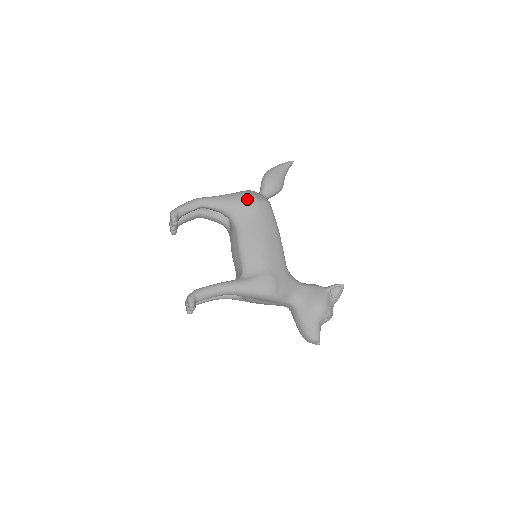
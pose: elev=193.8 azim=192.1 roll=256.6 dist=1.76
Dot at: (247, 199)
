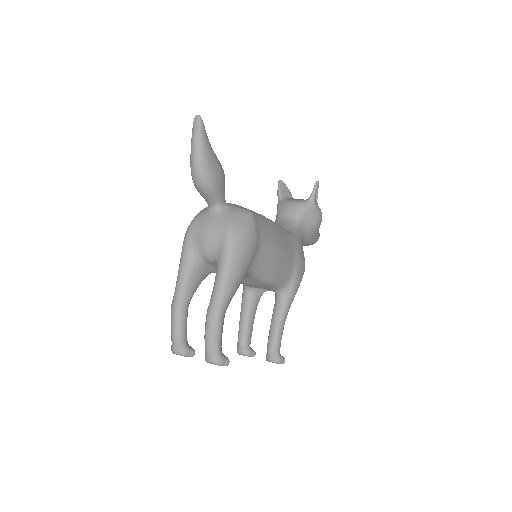
Dot at: (248, 246)
